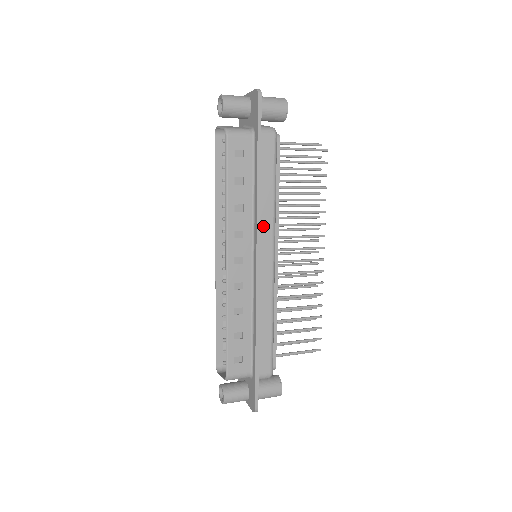
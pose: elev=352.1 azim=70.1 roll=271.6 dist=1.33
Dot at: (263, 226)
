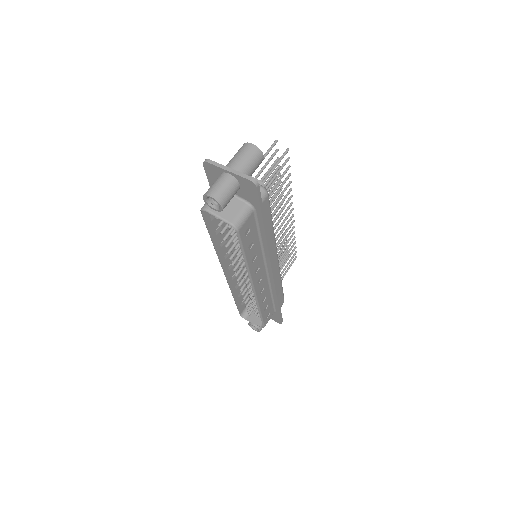
Dot at: occluded
